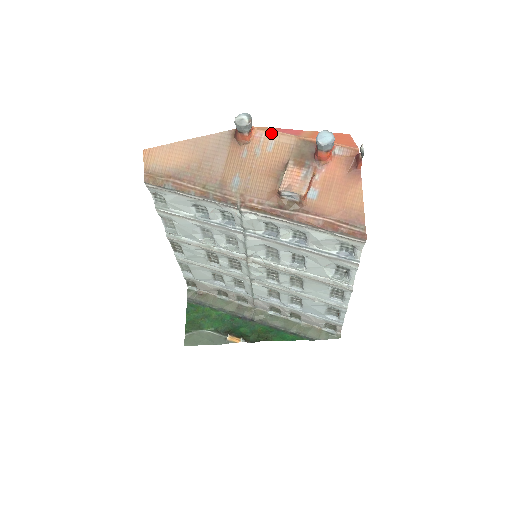
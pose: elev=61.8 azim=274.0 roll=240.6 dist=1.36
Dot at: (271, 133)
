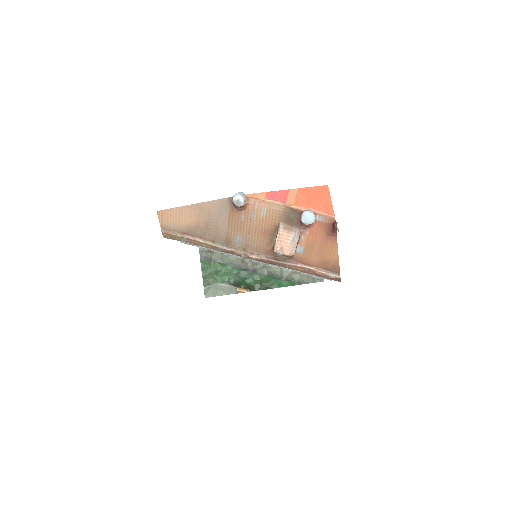
Dot at: (263, 201)
